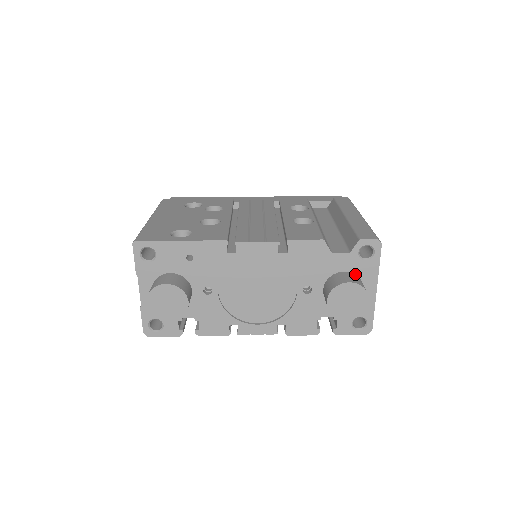
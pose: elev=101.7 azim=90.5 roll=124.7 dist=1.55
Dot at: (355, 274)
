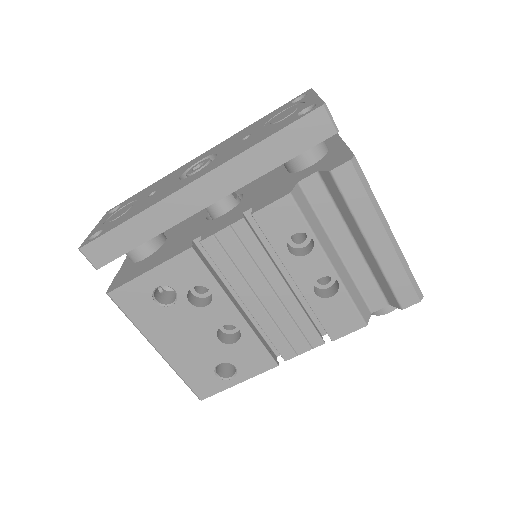
Dot at: occluded
